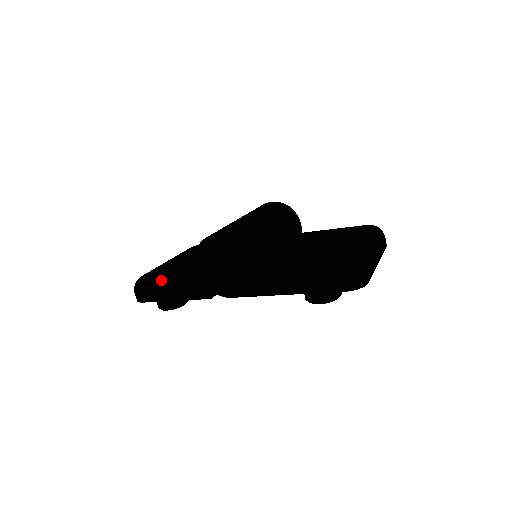
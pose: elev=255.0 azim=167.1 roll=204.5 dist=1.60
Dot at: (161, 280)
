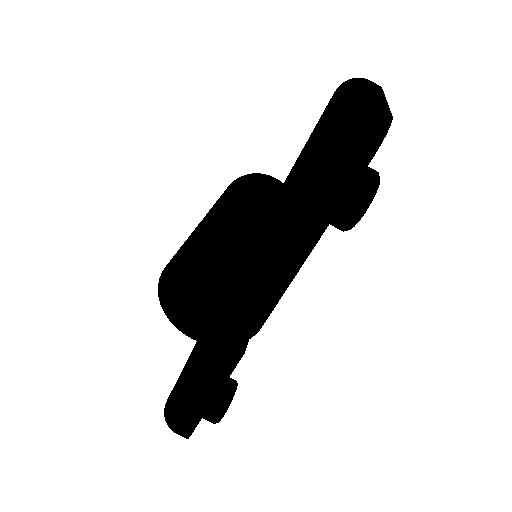
Dot at: (180, 390)
